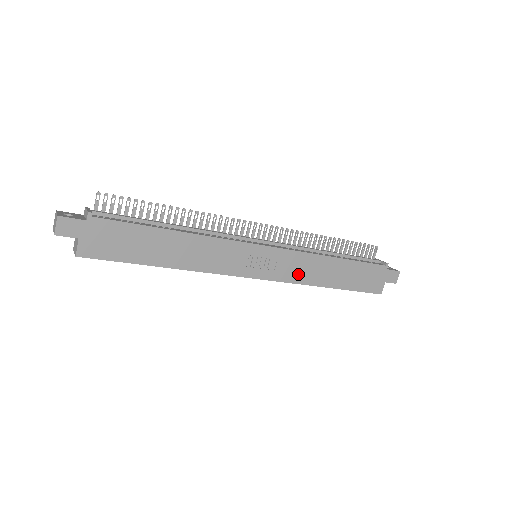
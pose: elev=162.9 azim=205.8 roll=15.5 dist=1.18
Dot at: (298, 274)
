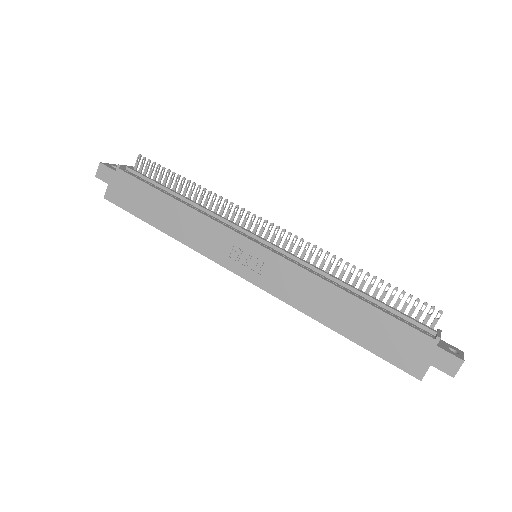
Dot at: (291, 293)
